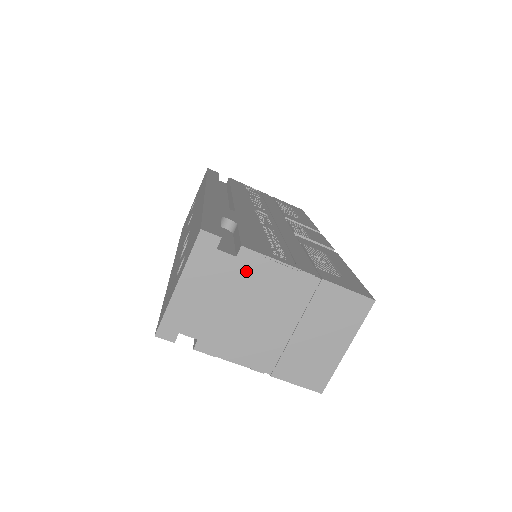
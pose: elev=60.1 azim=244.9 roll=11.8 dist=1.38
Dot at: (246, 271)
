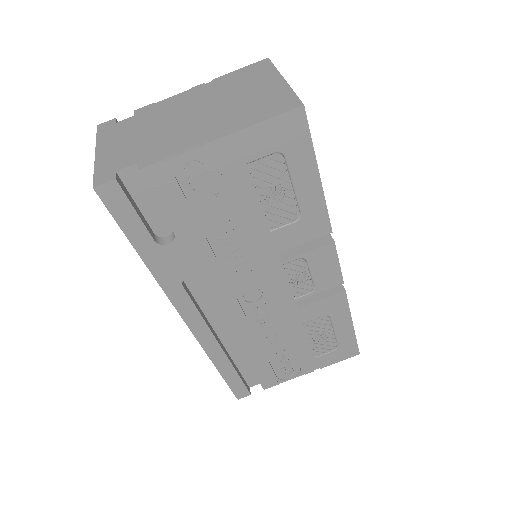
Dot at: (148, 115)
